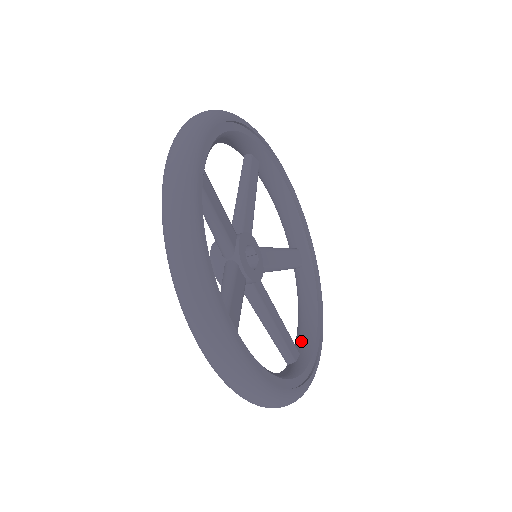
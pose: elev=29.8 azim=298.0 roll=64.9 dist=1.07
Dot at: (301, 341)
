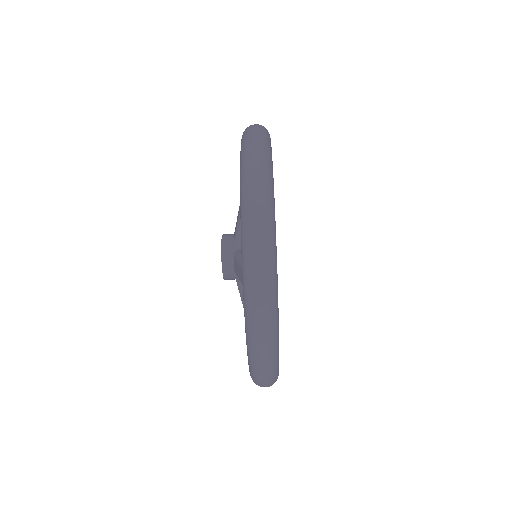
Dot at: occluded
